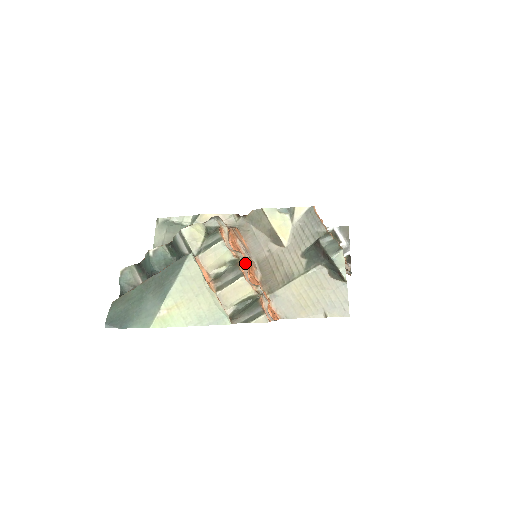
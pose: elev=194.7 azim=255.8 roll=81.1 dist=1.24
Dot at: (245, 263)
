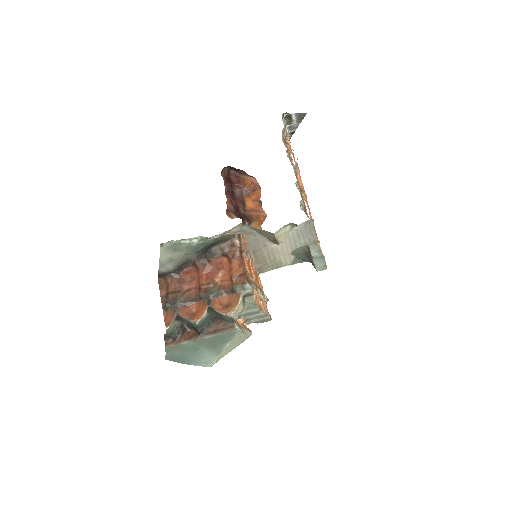
Dot at: (261, 294)
